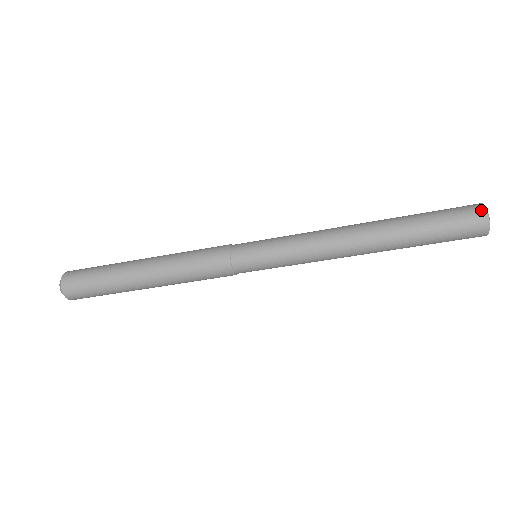
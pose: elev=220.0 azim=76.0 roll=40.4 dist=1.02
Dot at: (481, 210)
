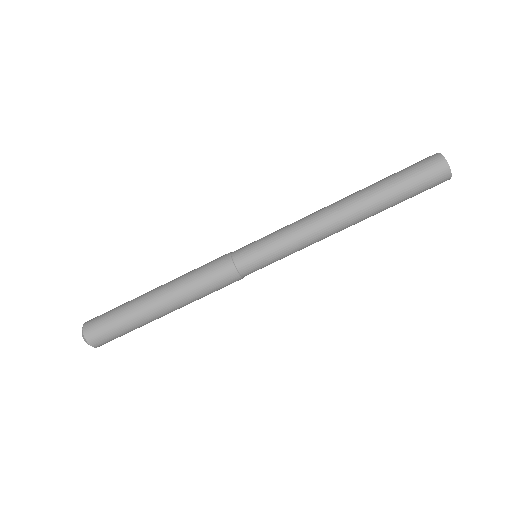
Dot at: (440, 160)
